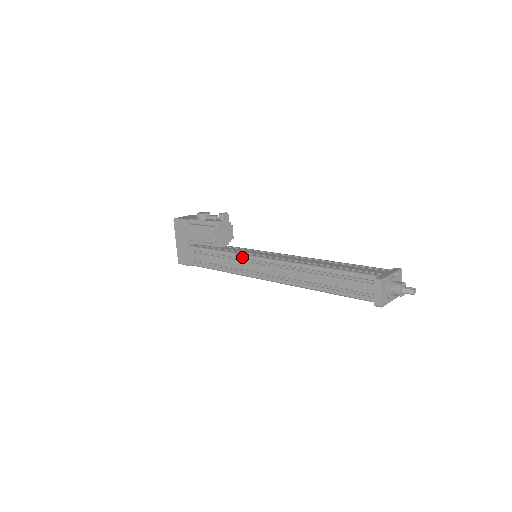
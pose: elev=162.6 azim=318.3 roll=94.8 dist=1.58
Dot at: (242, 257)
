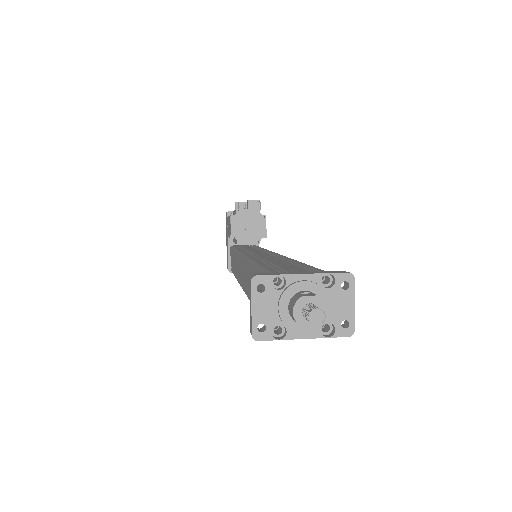
Dot at: (237, 255)
